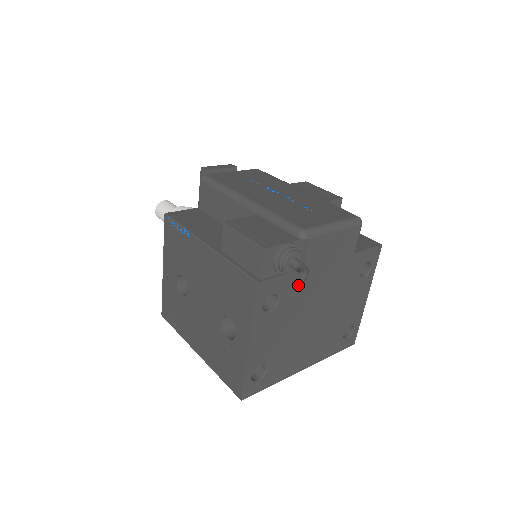
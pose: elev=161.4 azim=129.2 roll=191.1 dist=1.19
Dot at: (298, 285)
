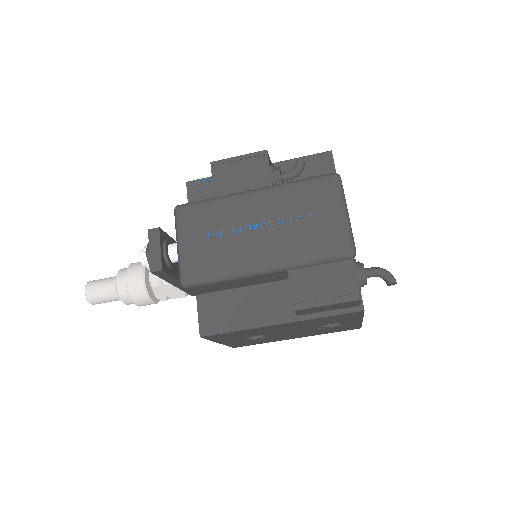
Dot at: occluded
